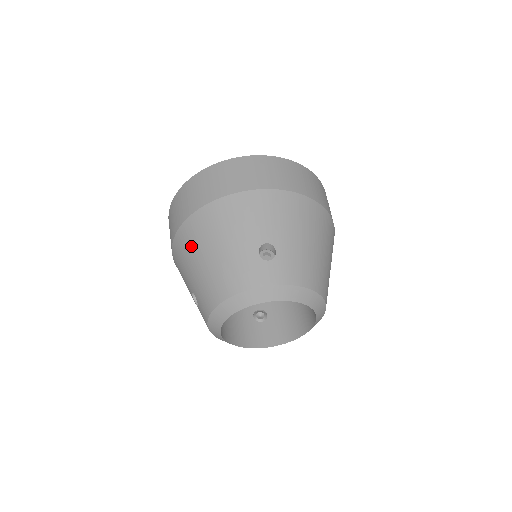
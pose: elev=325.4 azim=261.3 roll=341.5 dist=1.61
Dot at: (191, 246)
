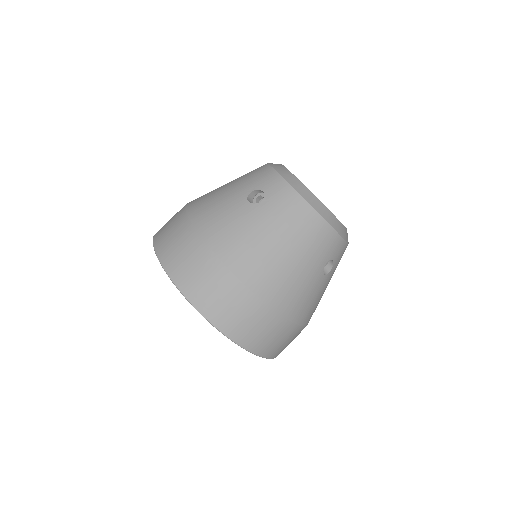
Dot at: (209, 195)
